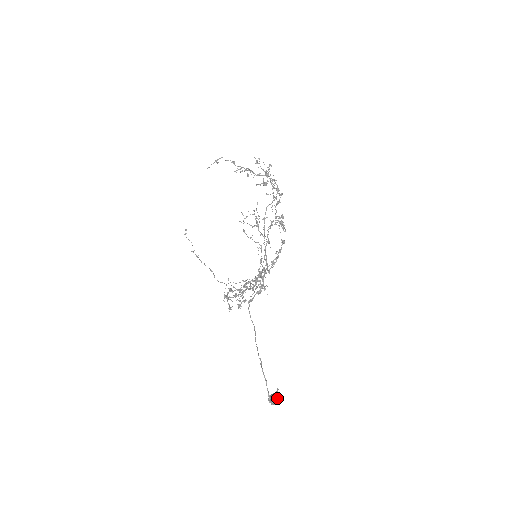
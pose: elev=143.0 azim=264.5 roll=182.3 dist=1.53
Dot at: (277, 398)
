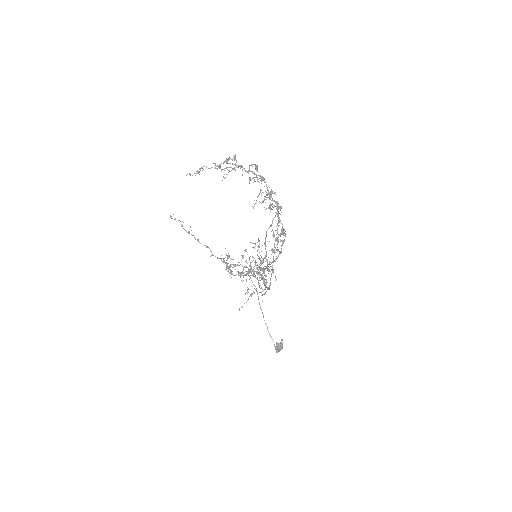
Dot at: (282, 348)
